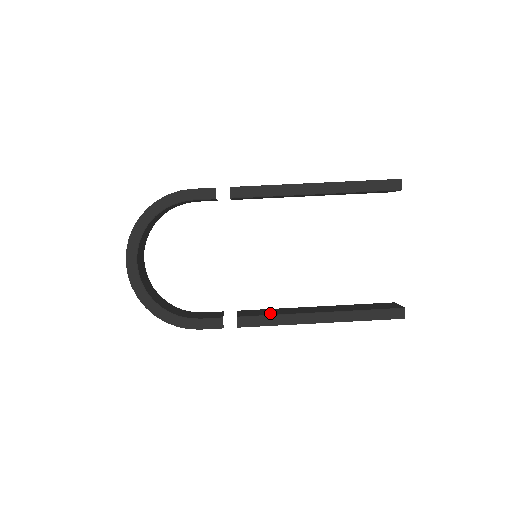
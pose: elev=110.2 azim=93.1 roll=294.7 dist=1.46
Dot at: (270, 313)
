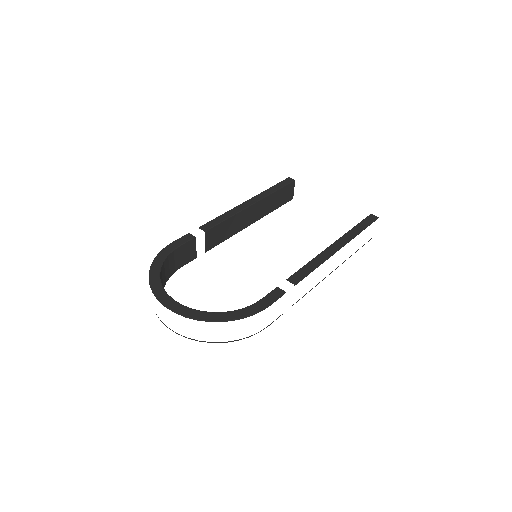
Dot at: occluded
